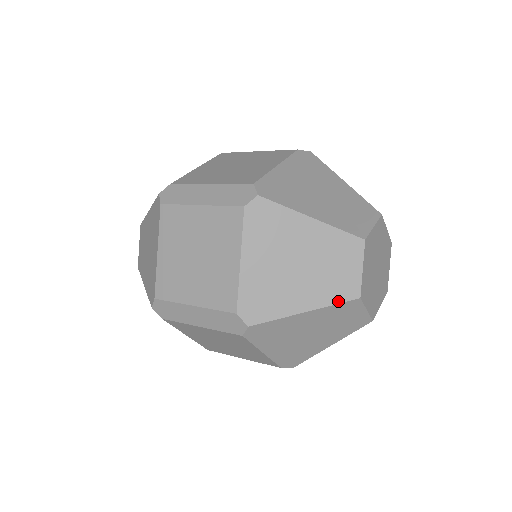
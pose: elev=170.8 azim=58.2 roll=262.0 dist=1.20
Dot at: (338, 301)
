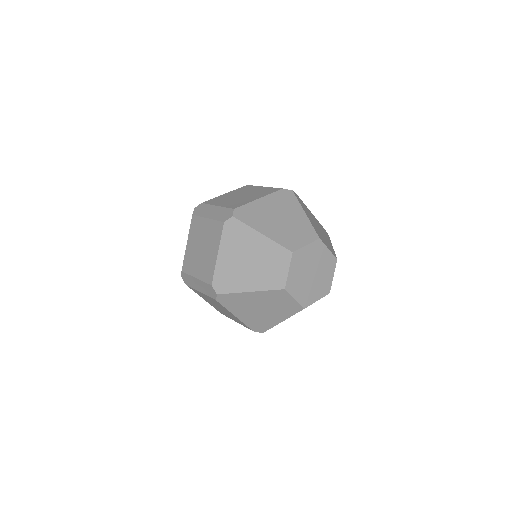
Dot at: (271, 288)
